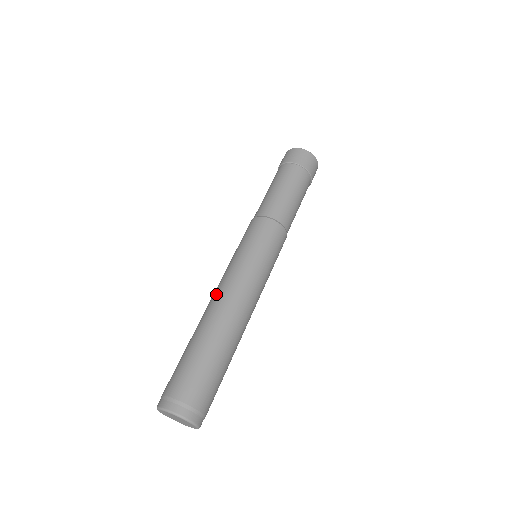
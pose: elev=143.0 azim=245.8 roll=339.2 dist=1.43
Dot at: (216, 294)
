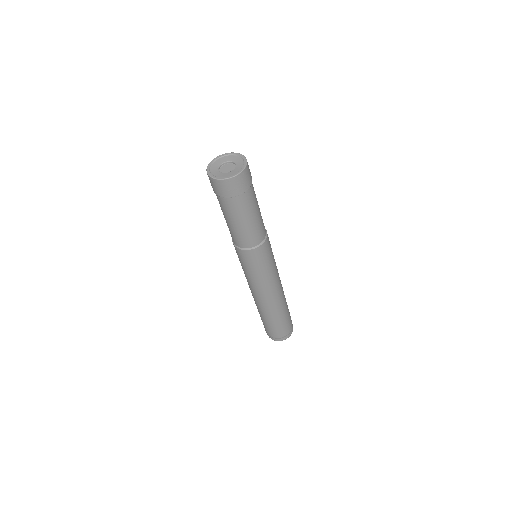
Dot at: (259, 298)
